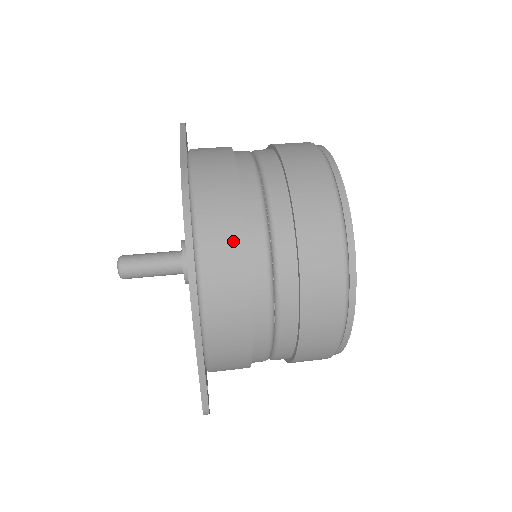
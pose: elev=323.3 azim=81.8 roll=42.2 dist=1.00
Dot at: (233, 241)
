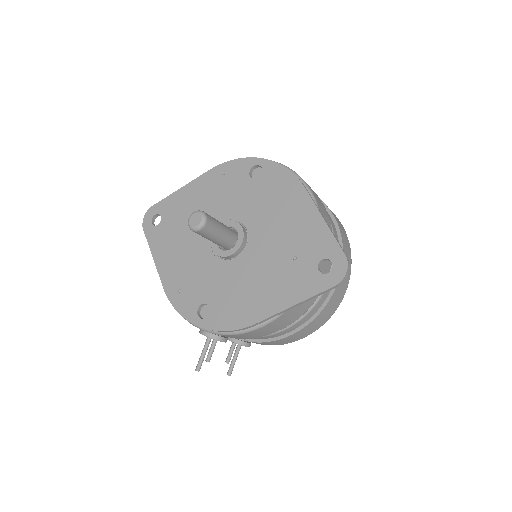
Dot at: occluded
